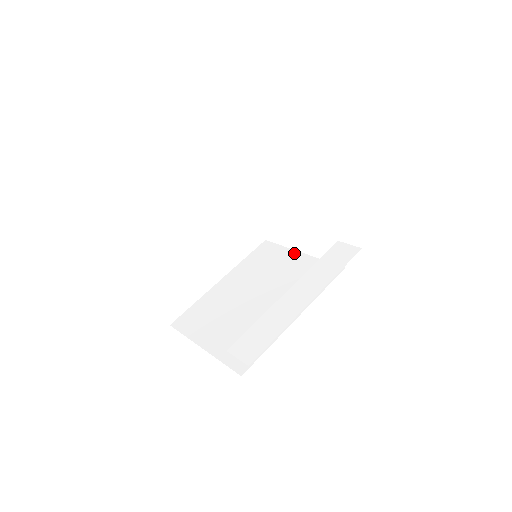
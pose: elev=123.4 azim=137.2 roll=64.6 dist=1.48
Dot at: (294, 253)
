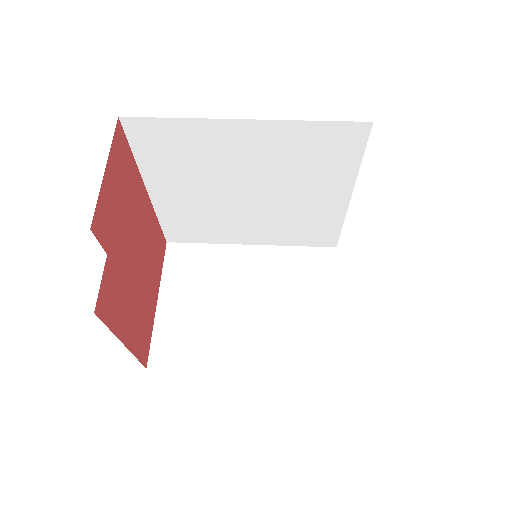
Dot at: occluded
